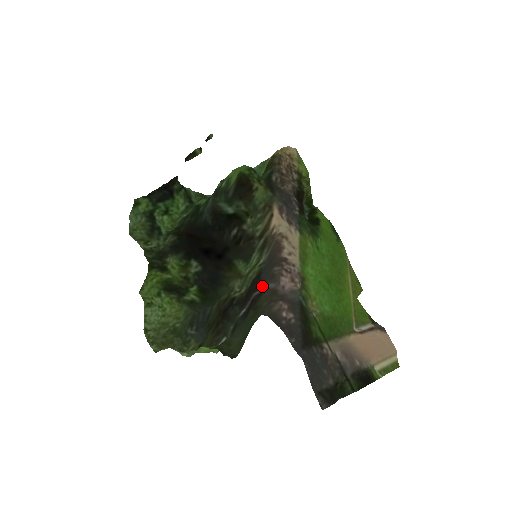
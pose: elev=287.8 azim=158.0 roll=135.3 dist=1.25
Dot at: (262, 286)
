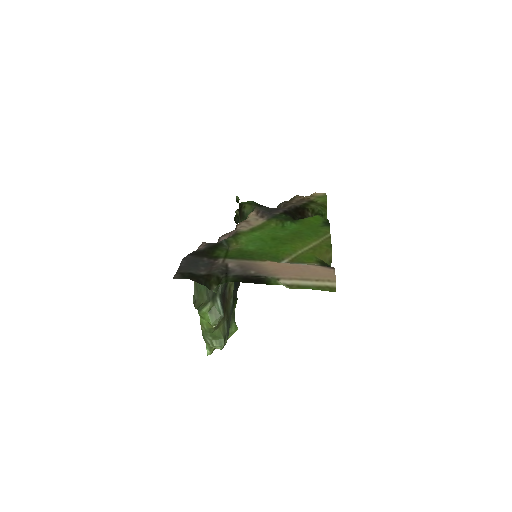
Dot at: occluded
